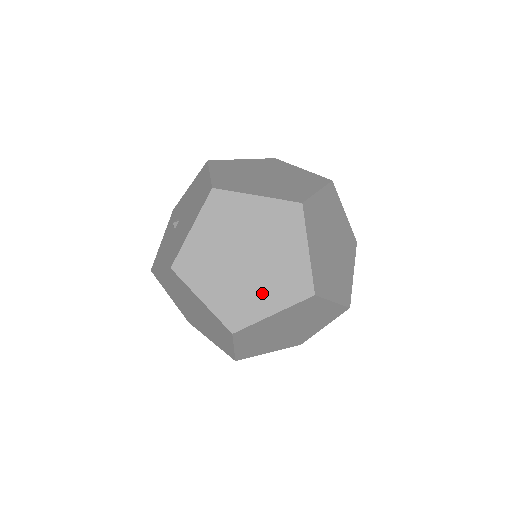
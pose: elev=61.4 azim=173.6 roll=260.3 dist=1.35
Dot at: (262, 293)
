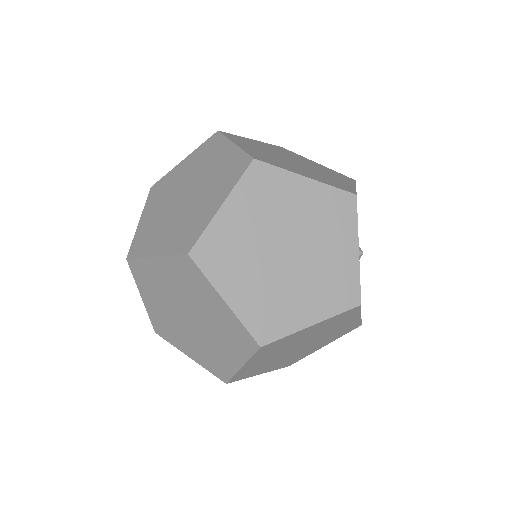
Dot at: (221, 348)
